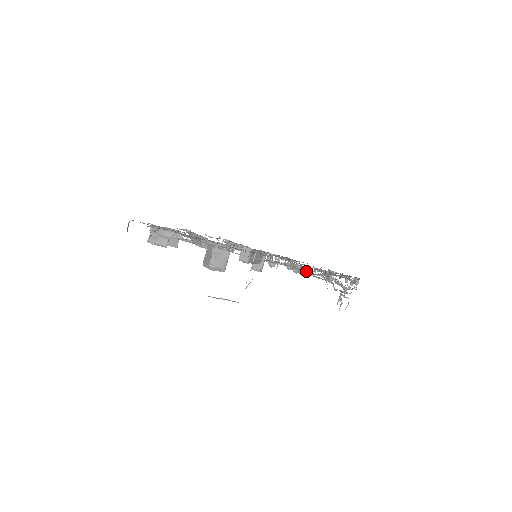
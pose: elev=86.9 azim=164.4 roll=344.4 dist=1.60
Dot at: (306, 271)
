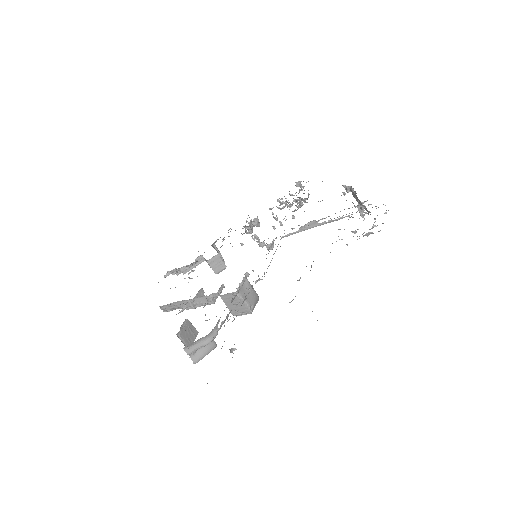
Dot at: occluded
